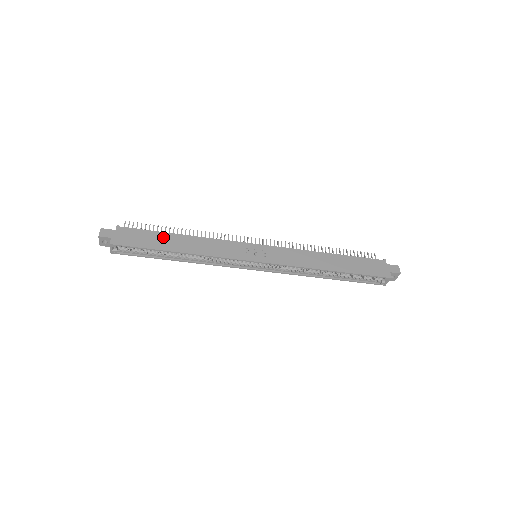
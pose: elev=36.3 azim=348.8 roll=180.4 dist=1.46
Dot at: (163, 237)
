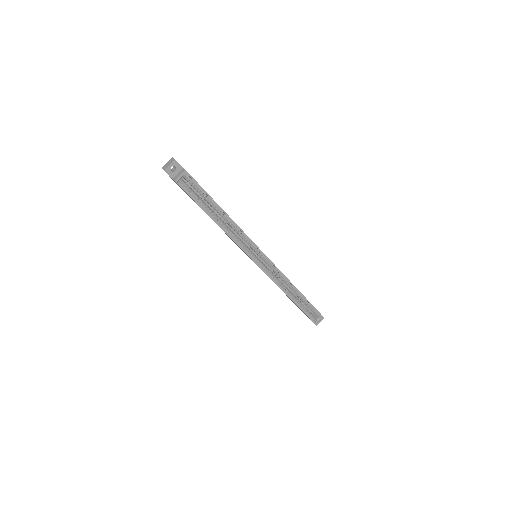
Dot at: occluded
